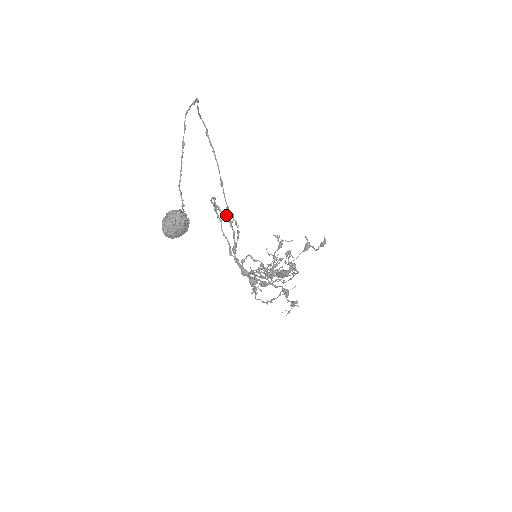
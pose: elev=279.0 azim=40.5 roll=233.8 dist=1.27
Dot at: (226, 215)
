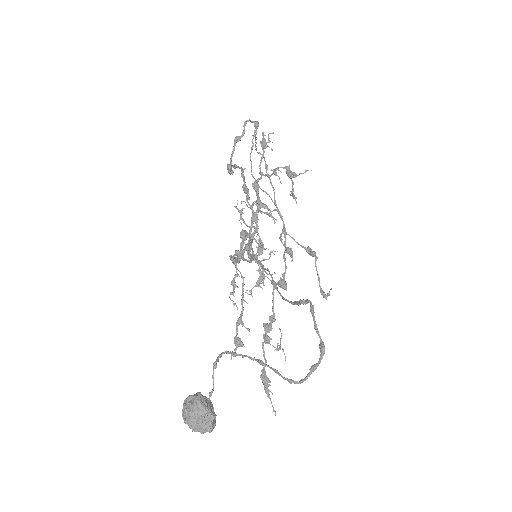
Dot at: (254, 254)
